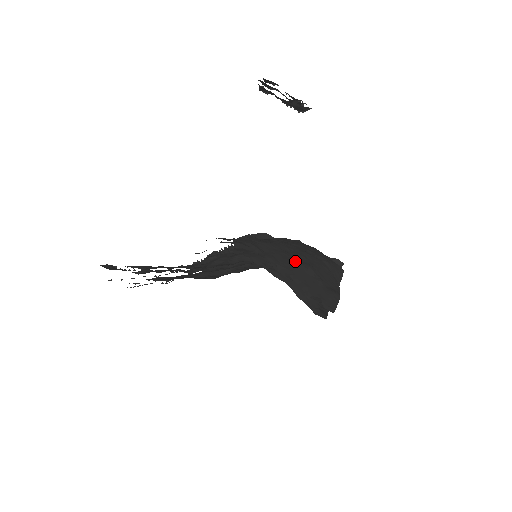
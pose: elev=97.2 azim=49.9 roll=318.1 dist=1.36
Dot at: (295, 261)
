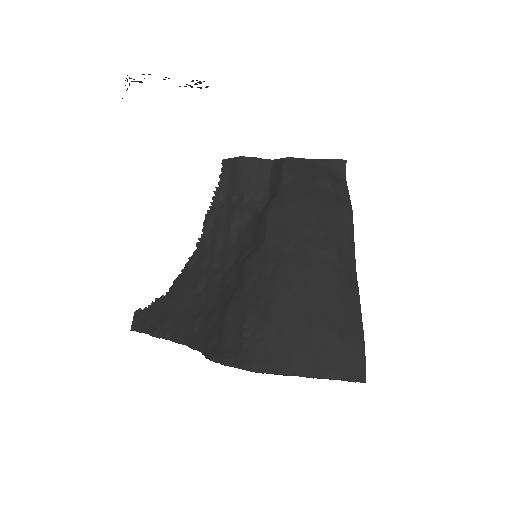
Dot at: (305, 331)
